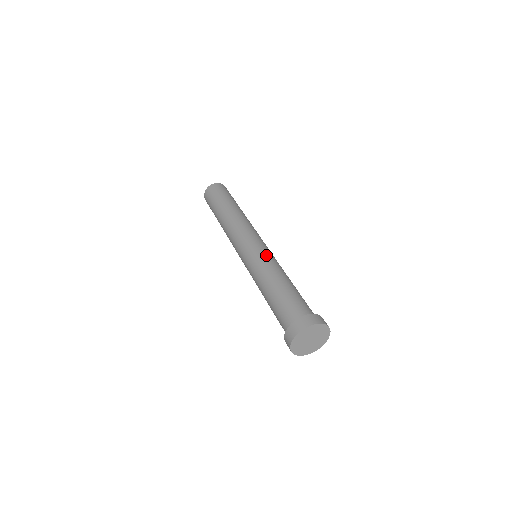
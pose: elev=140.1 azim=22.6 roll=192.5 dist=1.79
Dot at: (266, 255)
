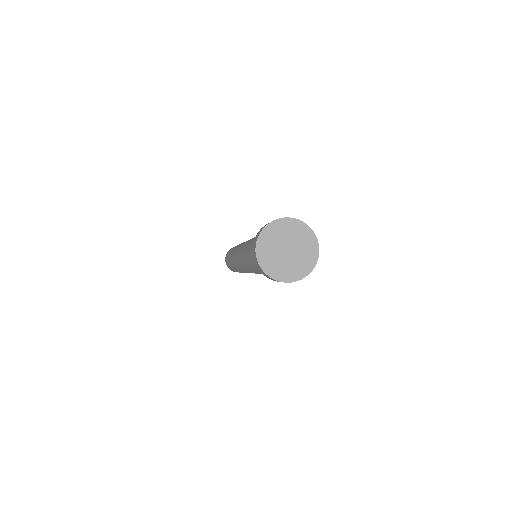
Dot at: occluded
